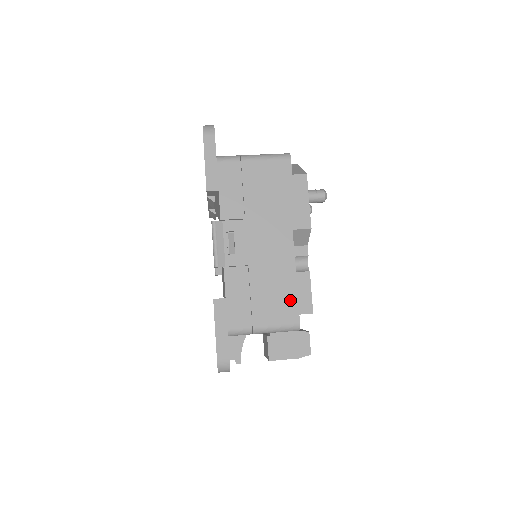
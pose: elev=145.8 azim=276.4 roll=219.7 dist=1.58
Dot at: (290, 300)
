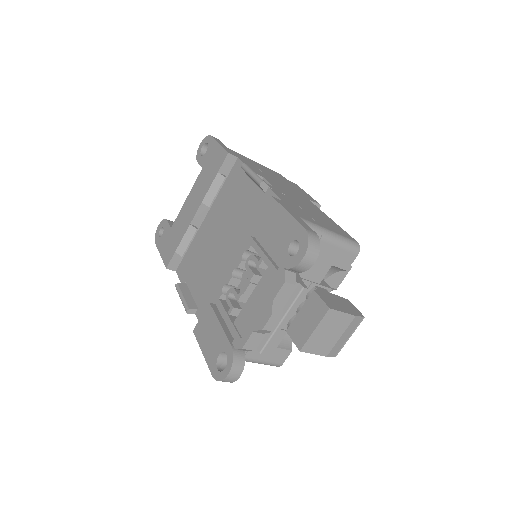
Dot at: (338, 228)
